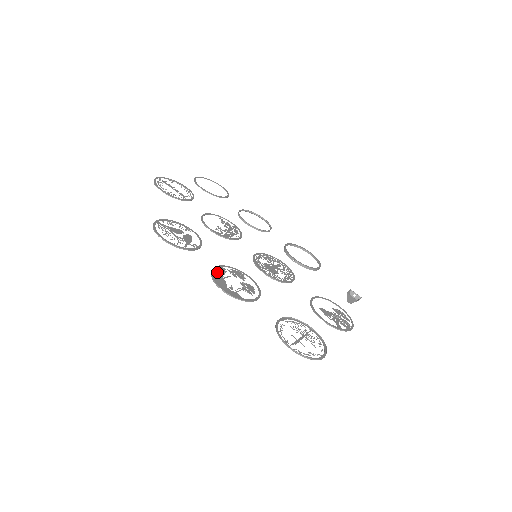
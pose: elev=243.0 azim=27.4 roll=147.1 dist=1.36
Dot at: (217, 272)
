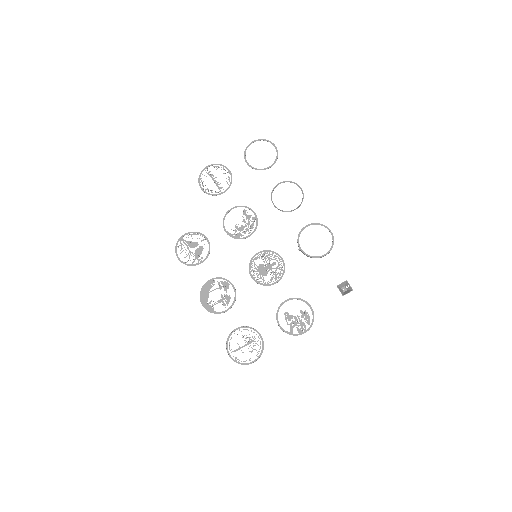
Dot at: (206, 287)
